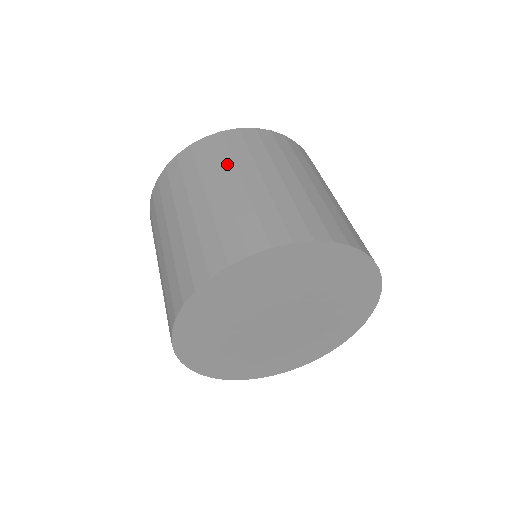
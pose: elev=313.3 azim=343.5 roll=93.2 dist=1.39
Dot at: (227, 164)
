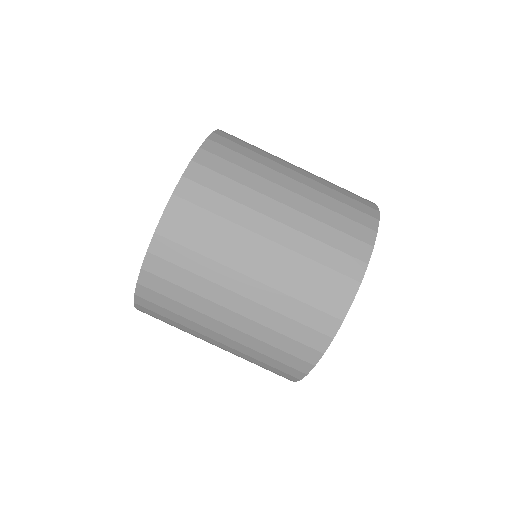
Dot at: (198, 302)
